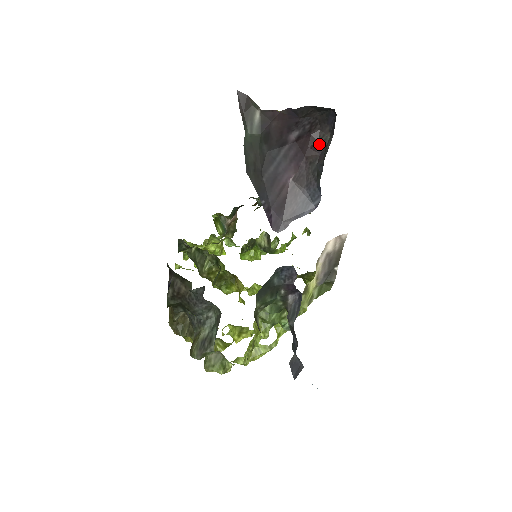
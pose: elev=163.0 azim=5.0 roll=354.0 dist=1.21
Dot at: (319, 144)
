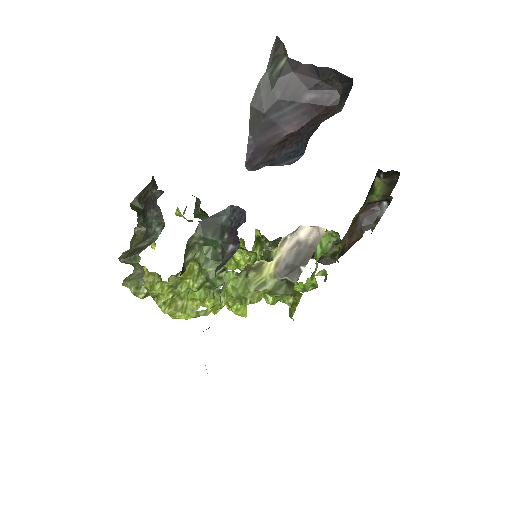
Dot at: (330, 115)
